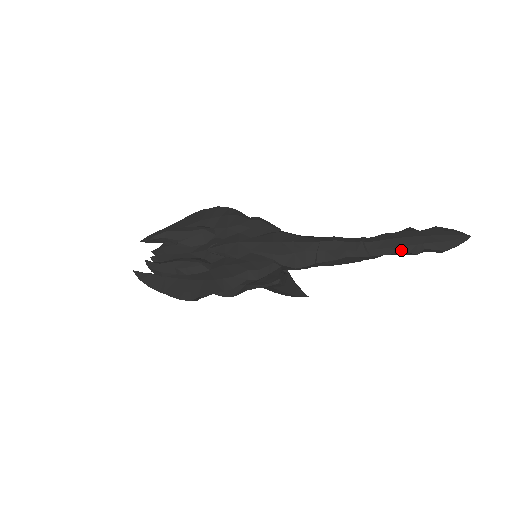
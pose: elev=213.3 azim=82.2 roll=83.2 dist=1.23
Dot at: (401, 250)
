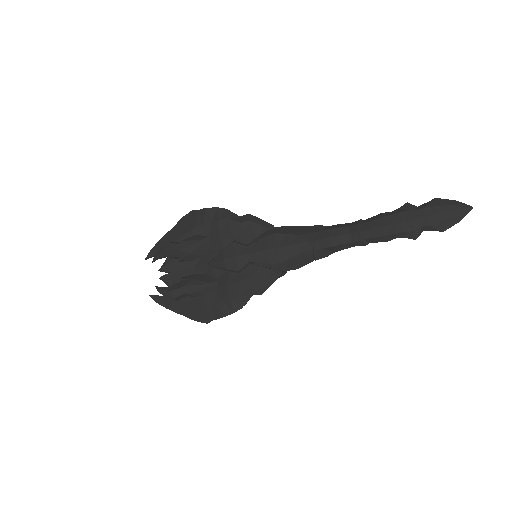
Dot at: (398, 236)
